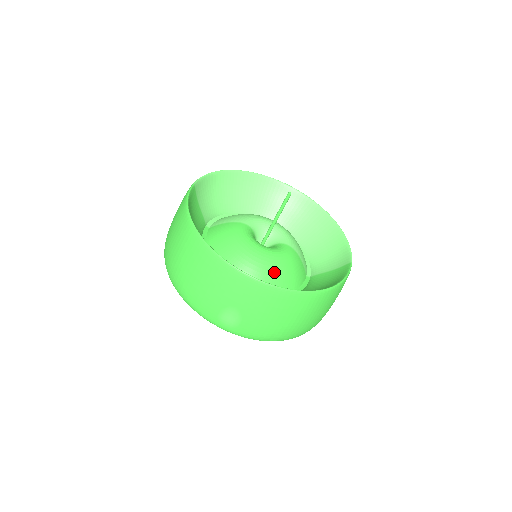
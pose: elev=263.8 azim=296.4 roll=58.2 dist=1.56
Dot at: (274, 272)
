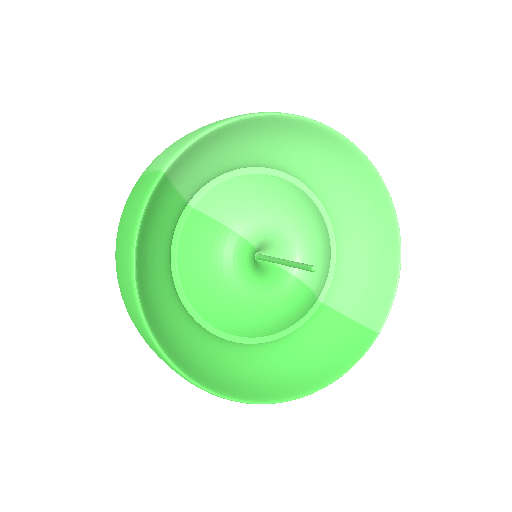
Dot at: (260, 323)
